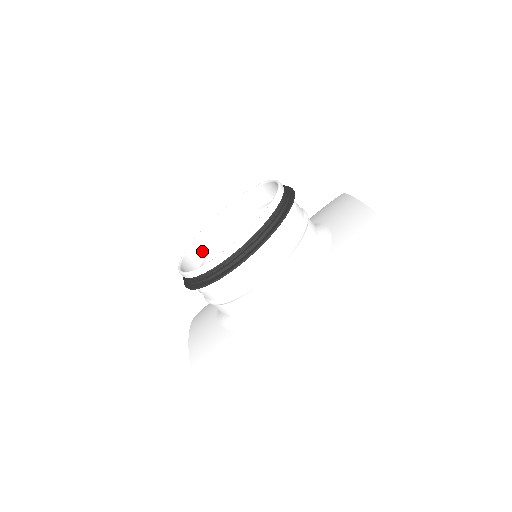
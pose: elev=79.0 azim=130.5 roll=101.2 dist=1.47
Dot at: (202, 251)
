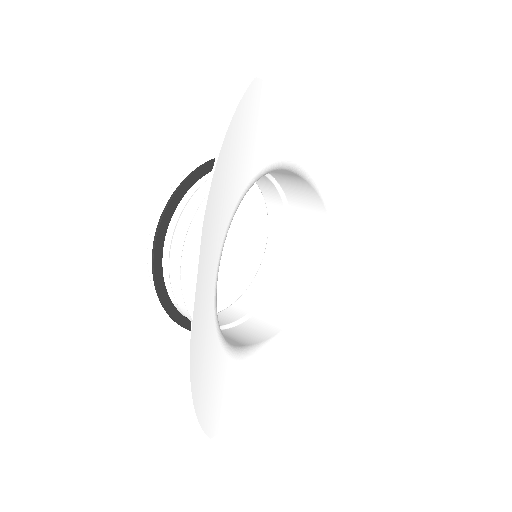
Dot at: (257, 295)
